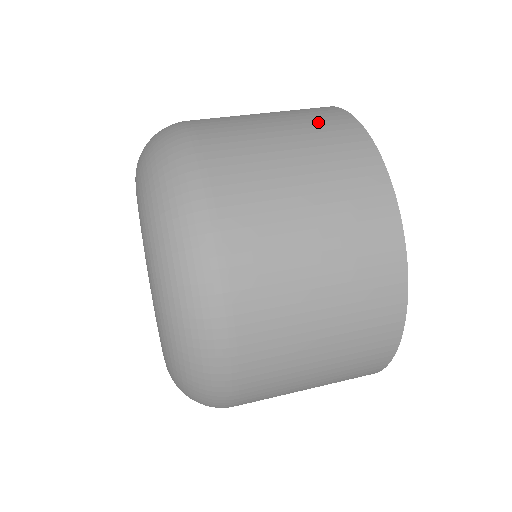
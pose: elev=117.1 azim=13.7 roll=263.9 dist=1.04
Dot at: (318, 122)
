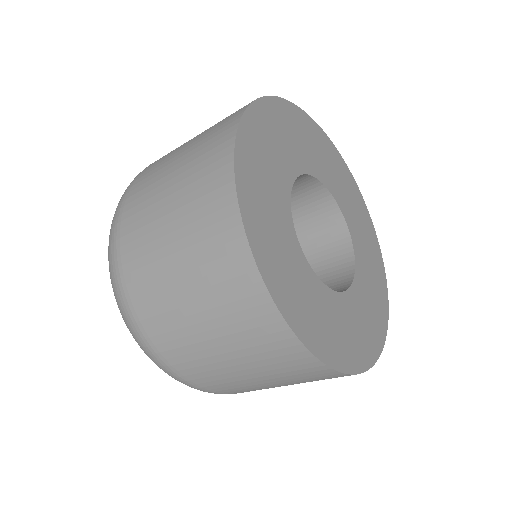
Dot at: (202, 208)
